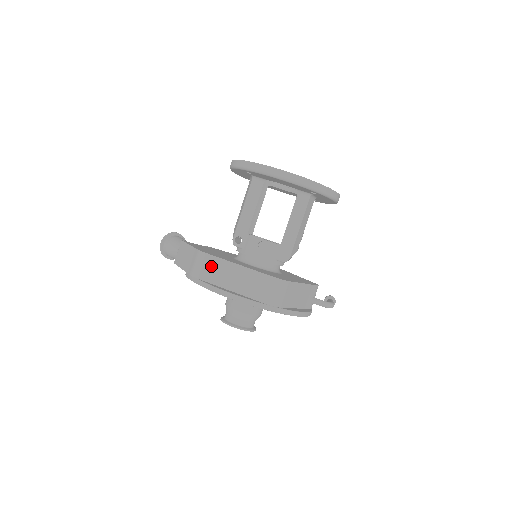
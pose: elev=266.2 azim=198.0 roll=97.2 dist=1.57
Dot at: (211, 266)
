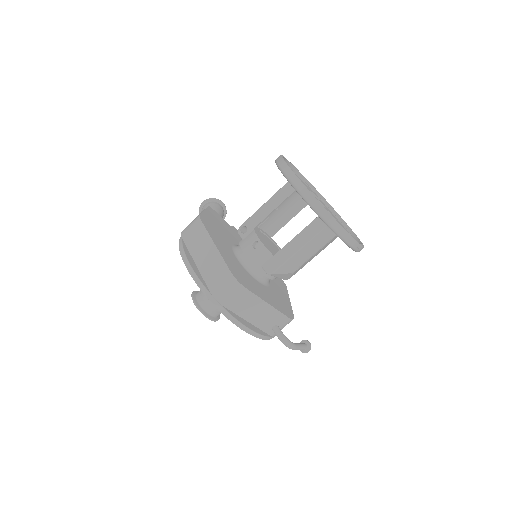
Dot at: (197, 233)
